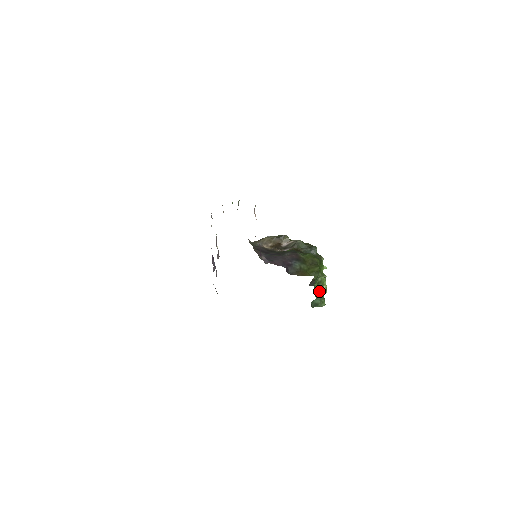
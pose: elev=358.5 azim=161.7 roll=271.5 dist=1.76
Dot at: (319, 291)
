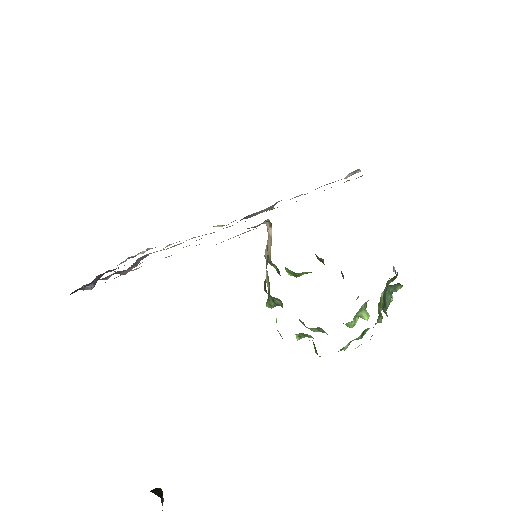
Dot at: occluded
